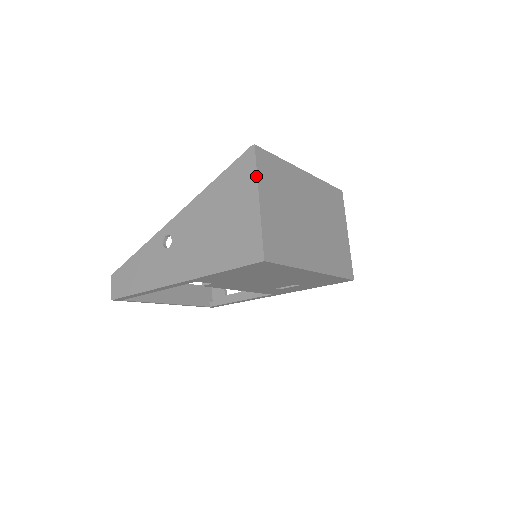
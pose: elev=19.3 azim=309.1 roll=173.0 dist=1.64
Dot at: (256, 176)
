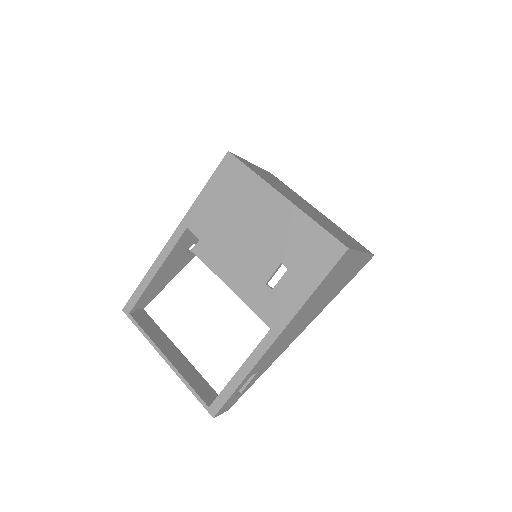
Dot at: occluded
